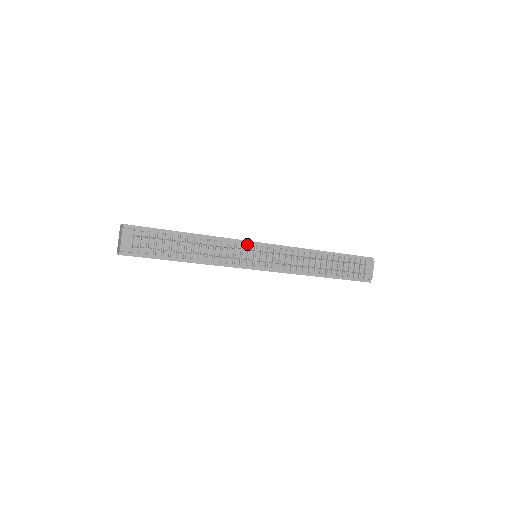
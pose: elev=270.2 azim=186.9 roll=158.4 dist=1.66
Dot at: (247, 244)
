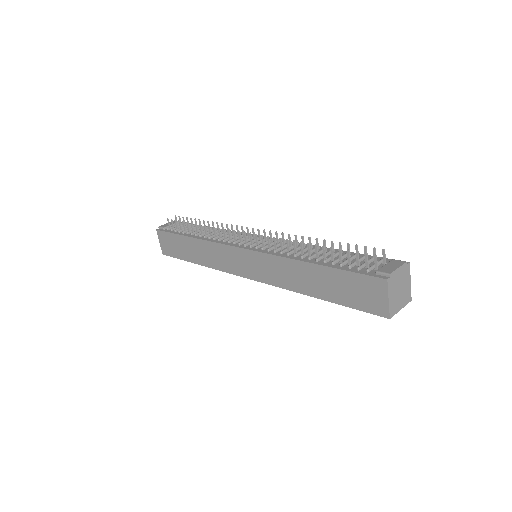
Dot at: occluded
